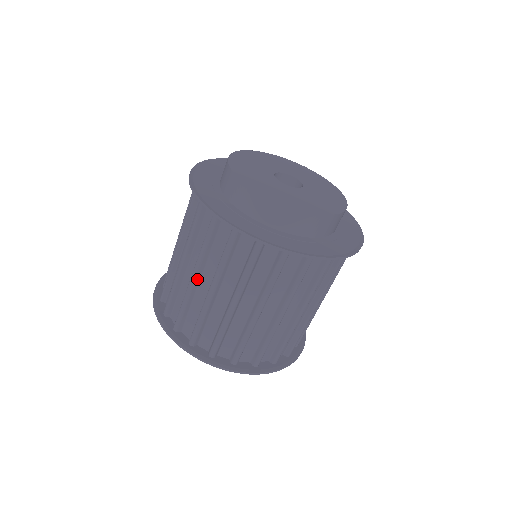
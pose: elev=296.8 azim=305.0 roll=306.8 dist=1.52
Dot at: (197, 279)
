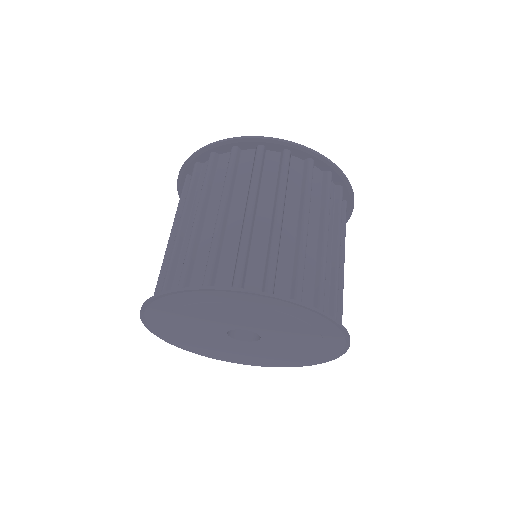
Dot at: (225, 214)
